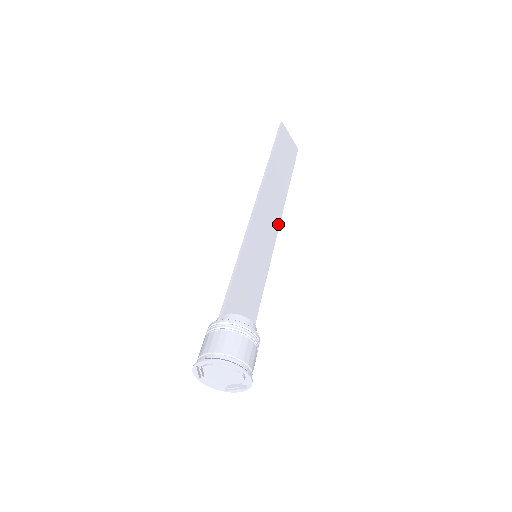
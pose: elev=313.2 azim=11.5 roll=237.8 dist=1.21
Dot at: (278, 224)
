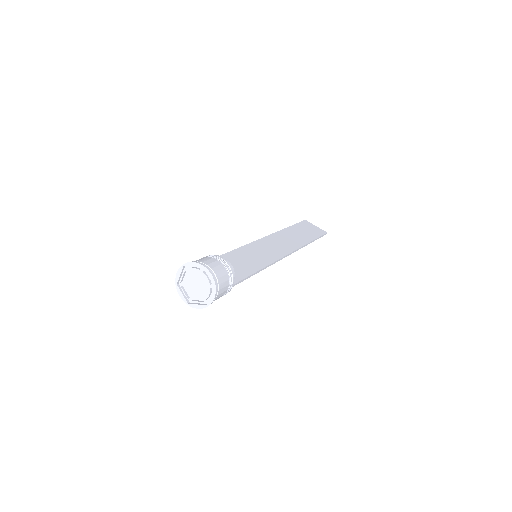
Dot at: (290, 252)
